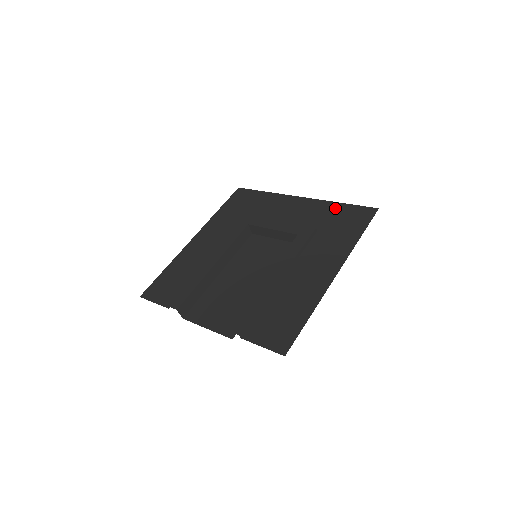
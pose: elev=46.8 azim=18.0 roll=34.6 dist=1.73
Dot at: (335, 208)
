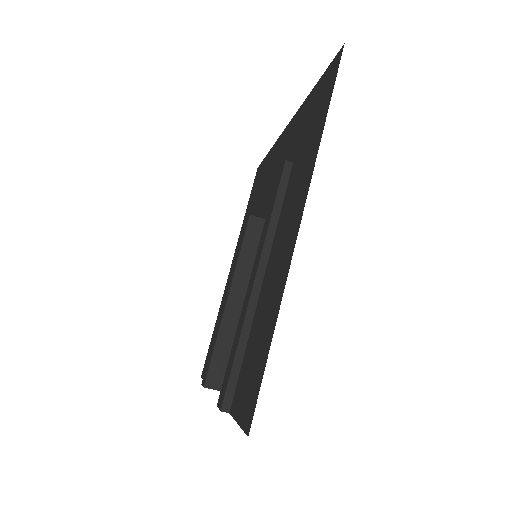
Dot at: (308, 104)
